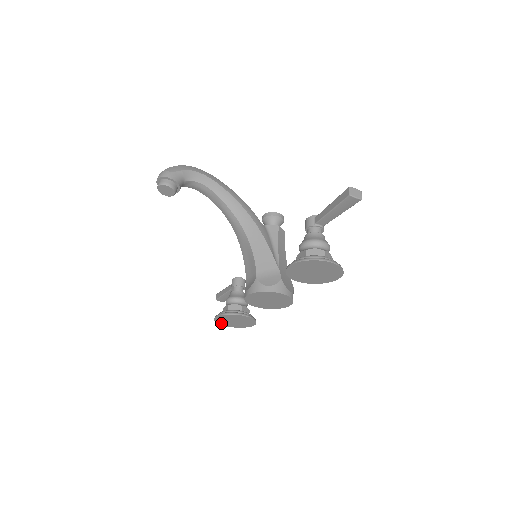
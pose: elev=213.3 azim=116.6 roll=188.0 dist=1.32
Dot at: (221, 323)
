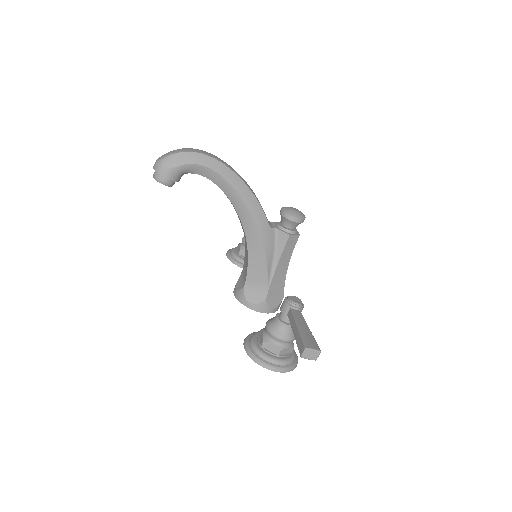
Dot at: occluded
